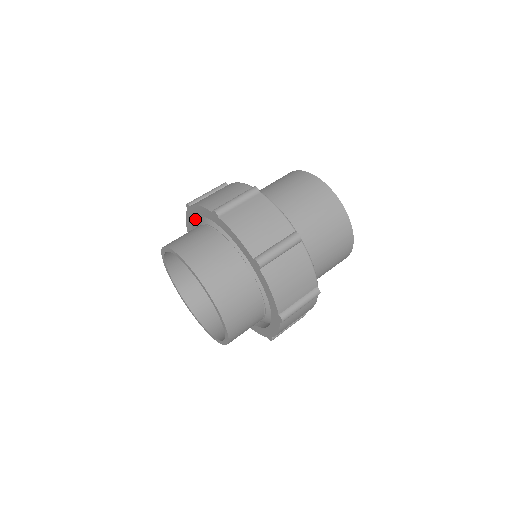
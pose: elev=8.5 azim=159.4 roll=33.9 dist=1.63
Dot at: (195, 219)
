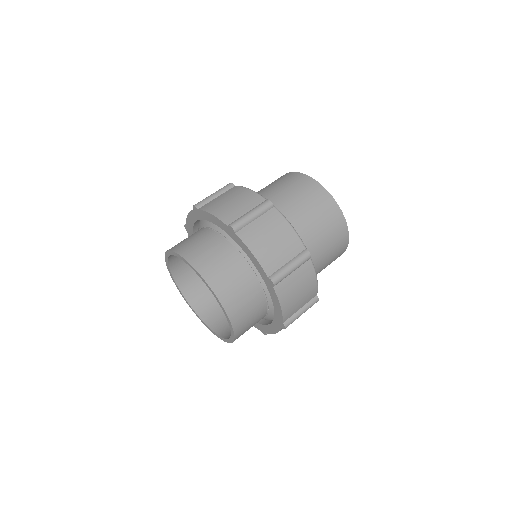
Dot at: occluded
